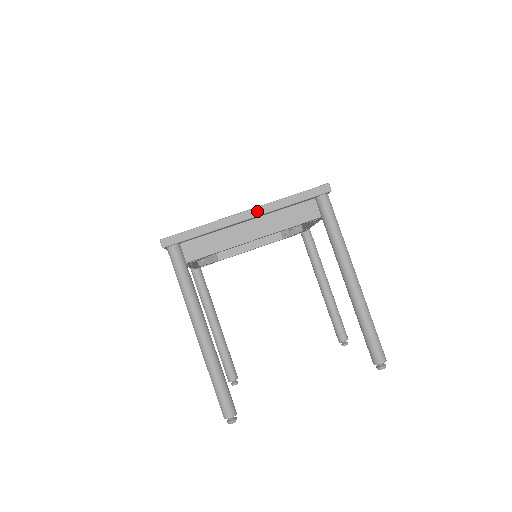
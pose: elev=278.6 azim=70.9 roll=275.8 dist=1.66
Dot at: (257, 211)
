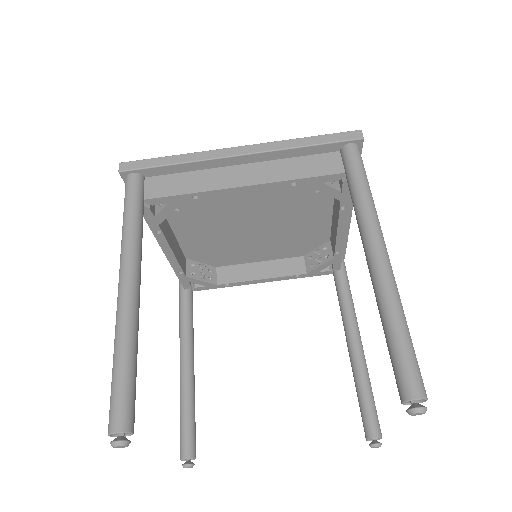
Dot at: (255, 148)
